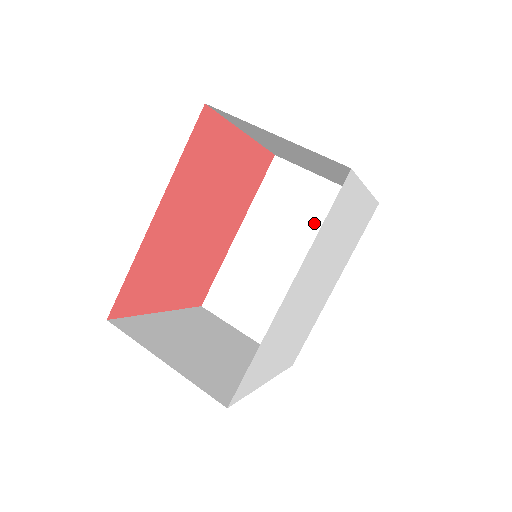
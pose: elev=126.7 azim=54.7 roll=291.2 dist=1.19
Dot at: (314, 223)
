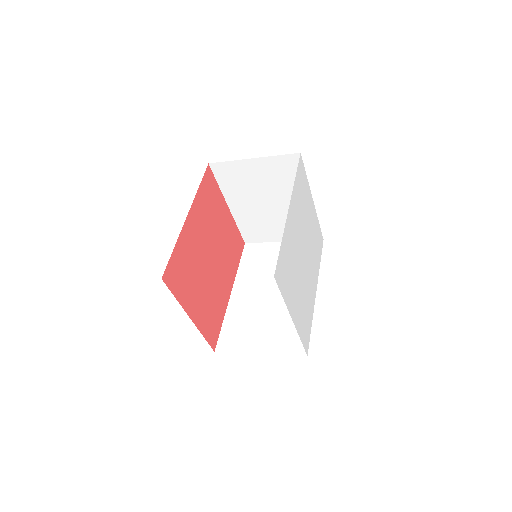
Dot at: occluded
